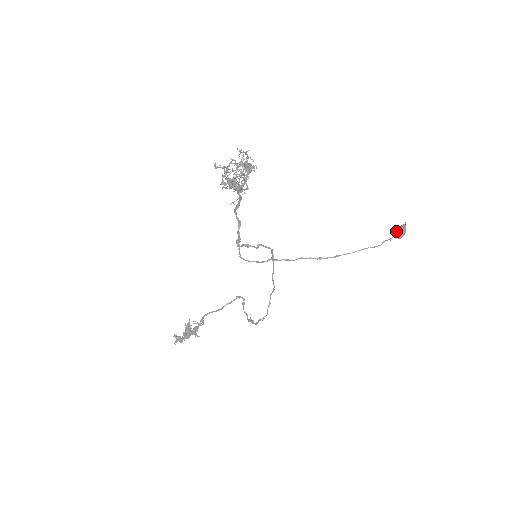
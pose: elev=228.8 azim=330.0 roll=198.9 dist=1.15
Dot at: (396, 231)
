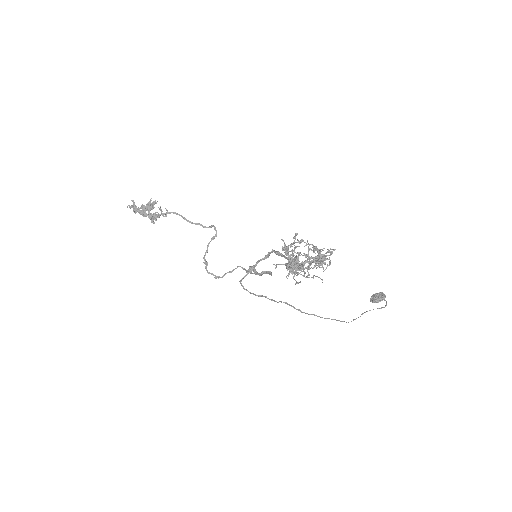
Dot at: (373, 309)
